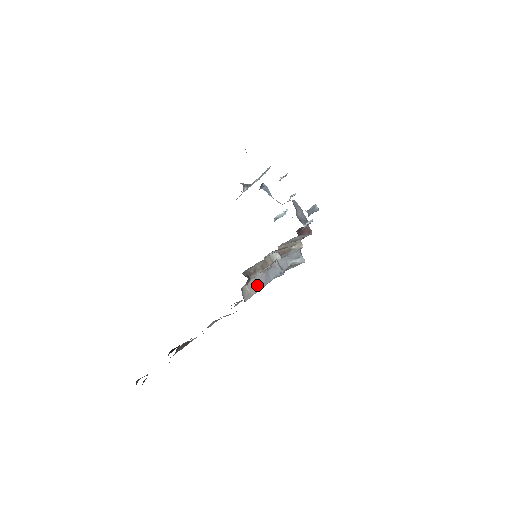
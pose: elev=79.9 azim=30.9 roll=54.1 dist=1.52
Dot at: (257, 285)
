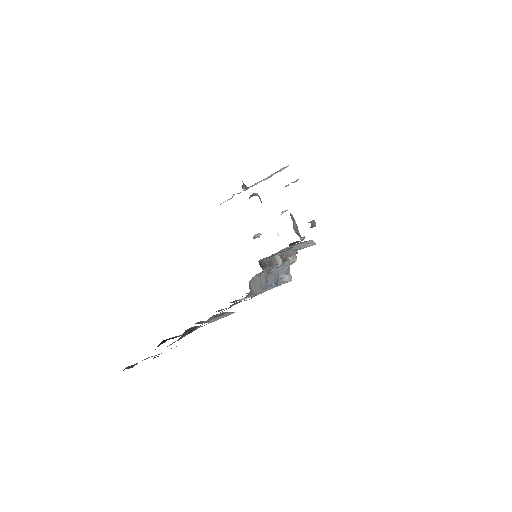
Dot at: (259, 285)
